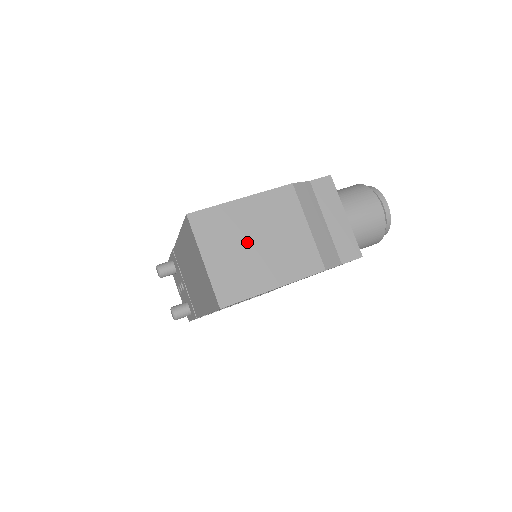
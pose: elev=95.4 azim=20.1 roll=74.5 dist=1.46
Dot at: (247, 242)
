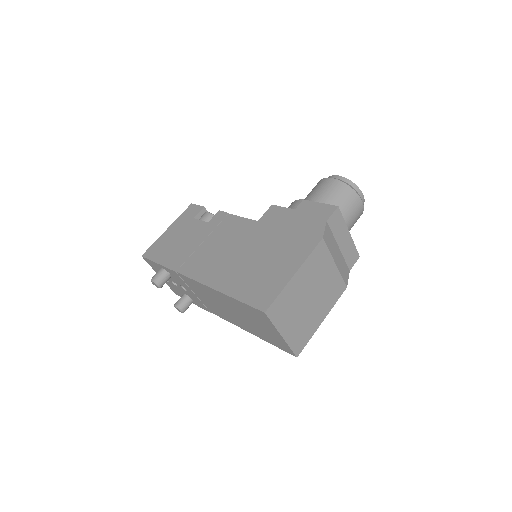
Dot at: (304, 303)
